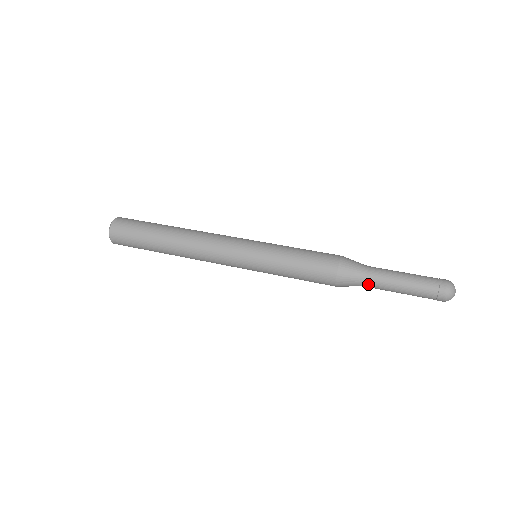
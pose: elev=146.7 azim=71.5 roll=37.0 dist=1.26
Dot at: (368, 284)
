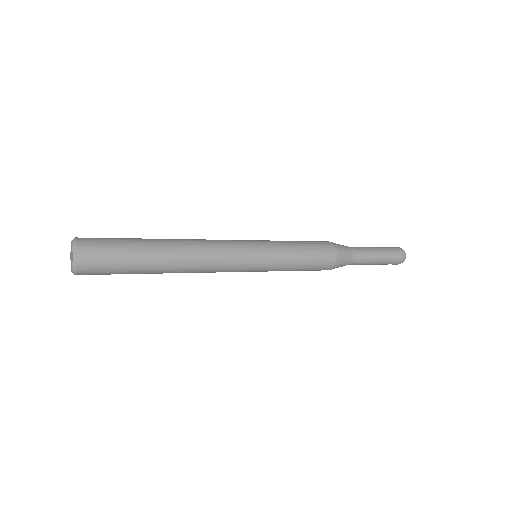
Dot at: (356, 256)
